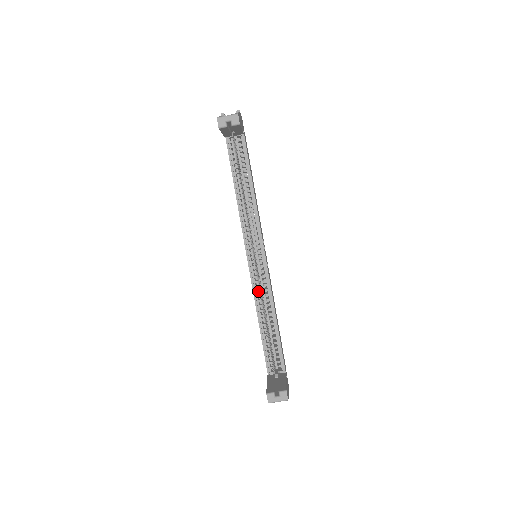
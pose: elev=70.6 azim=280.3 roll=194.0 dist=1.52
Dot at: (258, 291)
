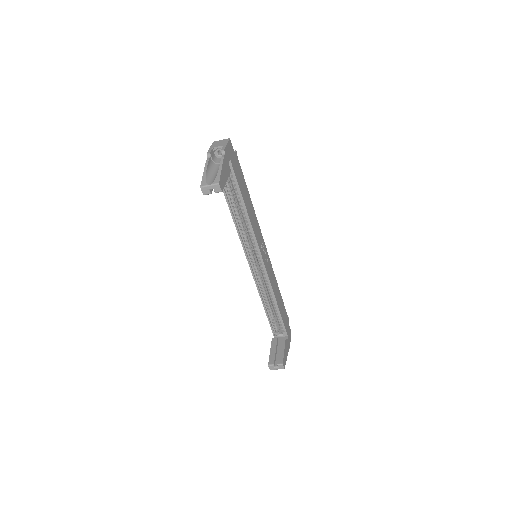
Dot at: (260, 283)
